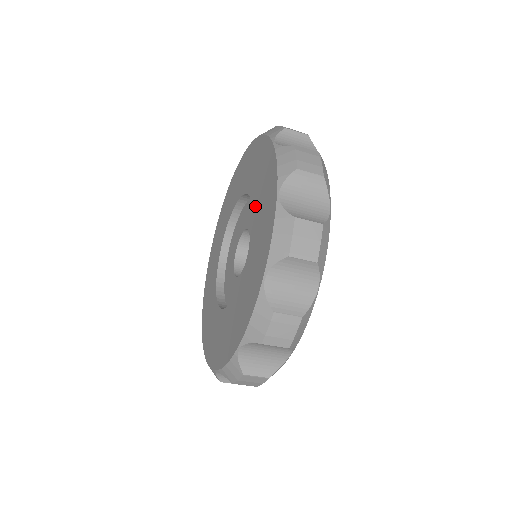
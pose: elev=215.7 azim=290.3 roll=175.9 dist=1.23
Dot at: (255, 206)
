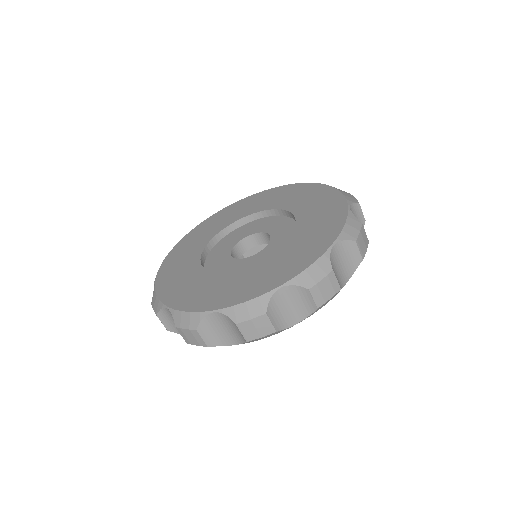
Dot at: (301, 213)
